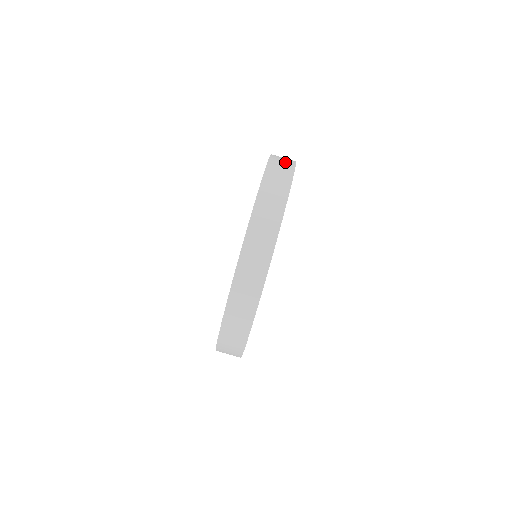
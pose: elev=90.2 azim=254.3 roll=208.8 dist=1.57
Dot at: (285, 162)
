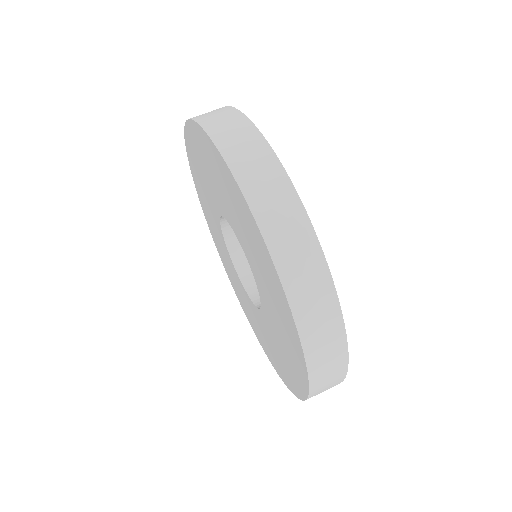
Dot at: (257, 160)
